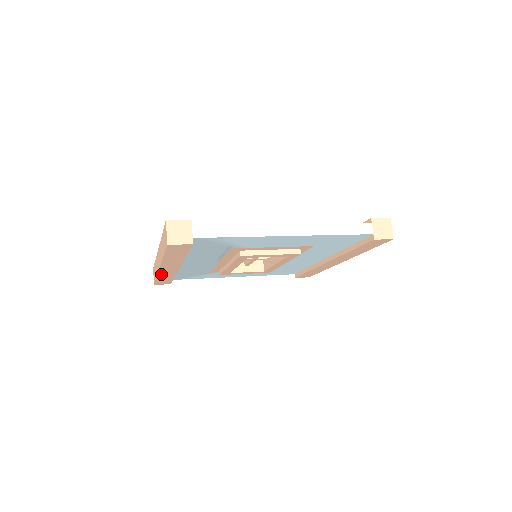
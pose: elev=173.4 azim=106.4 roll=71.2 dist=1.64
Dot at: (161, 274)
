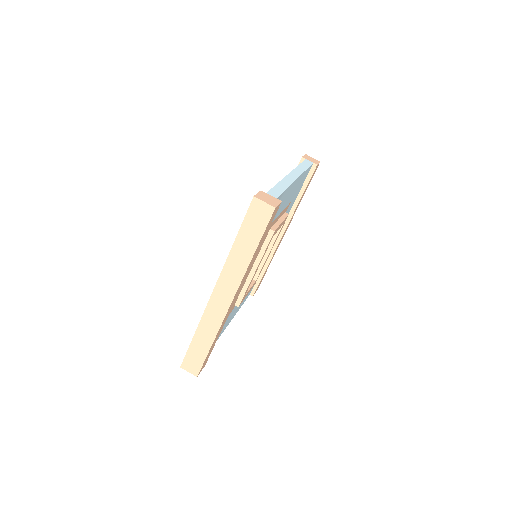
Dot at: (221, 324)
